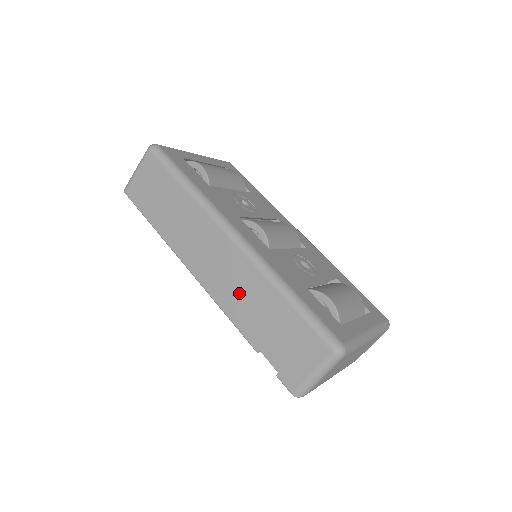
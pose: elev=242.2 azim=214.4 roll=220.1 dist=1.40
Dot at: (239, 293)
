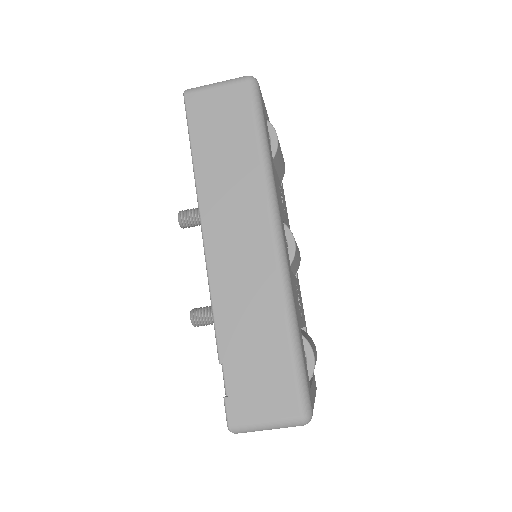
Dot at: (243, 295)
